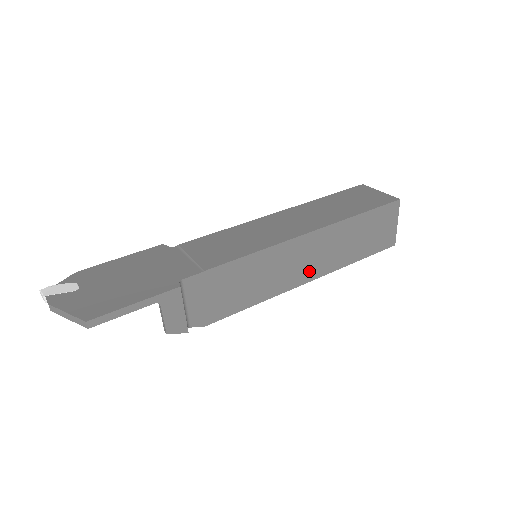
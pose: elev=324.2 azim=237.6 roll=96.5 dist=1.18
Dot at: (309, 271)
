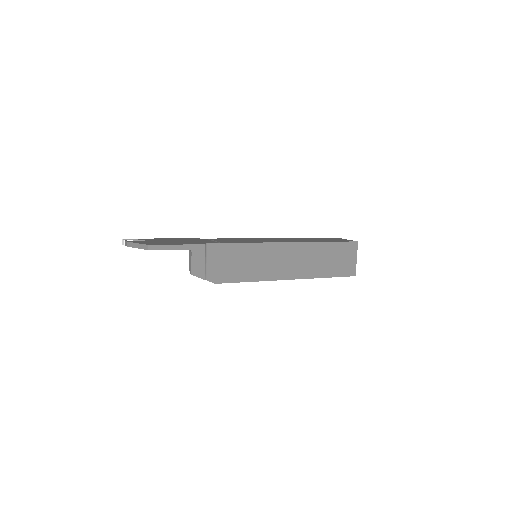
Dot at: (290, 271)
